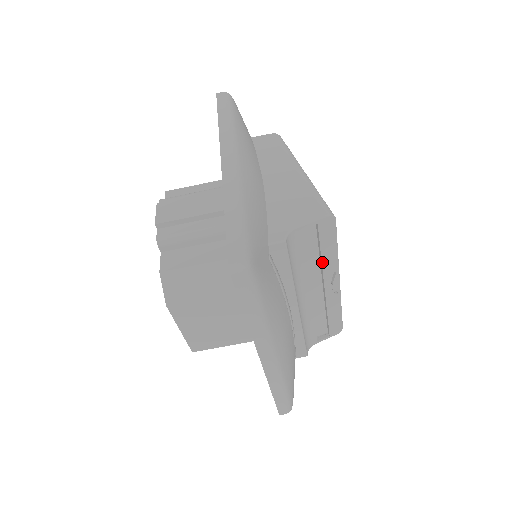
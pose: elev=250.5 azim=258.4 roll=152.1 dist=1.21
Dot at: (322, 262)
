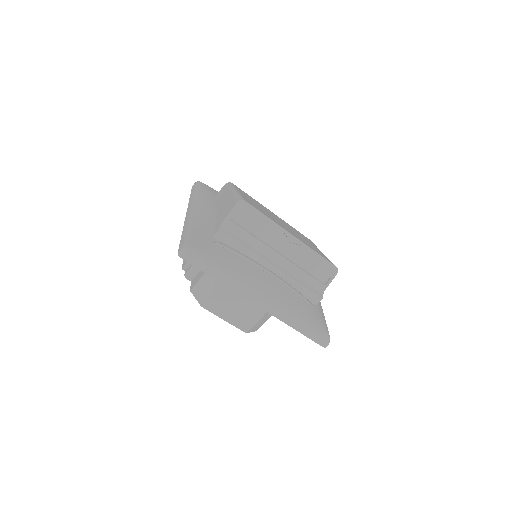
Dot at: (265, 230)
